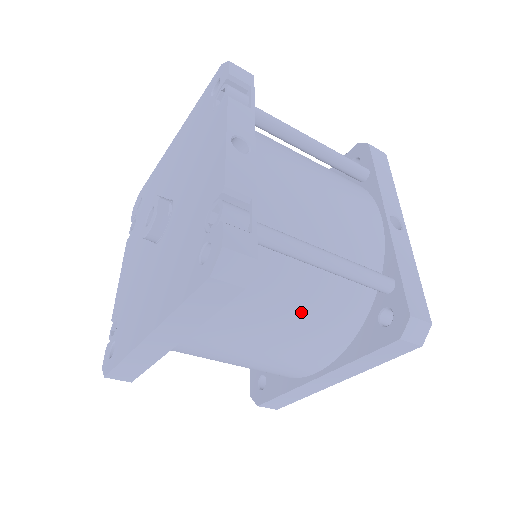
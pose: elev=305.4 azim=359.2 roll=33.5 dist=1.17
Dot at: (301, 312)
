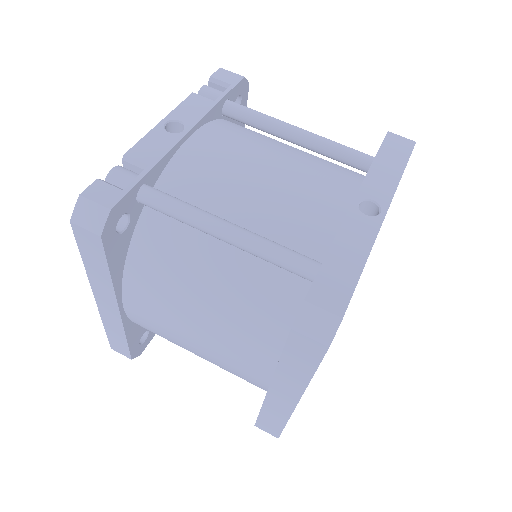
Dot at: (216, 291)
